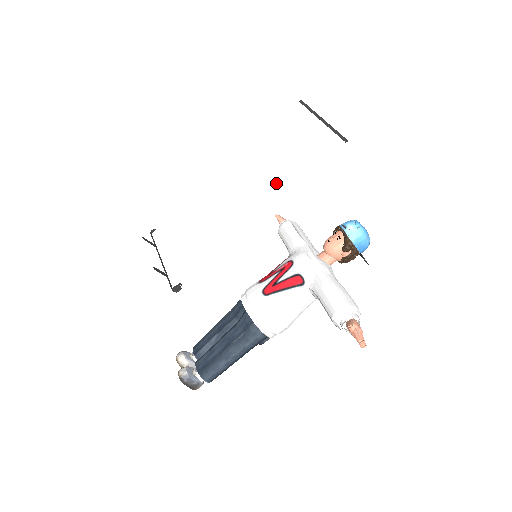
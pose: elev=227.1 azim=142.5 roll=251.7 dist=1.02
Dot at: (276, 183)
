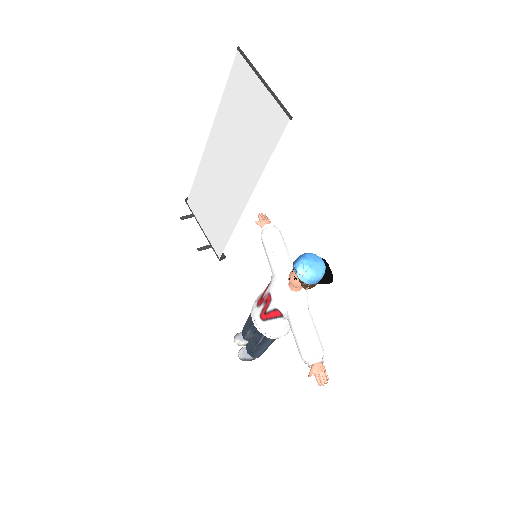
Dot at: (251, 164)
